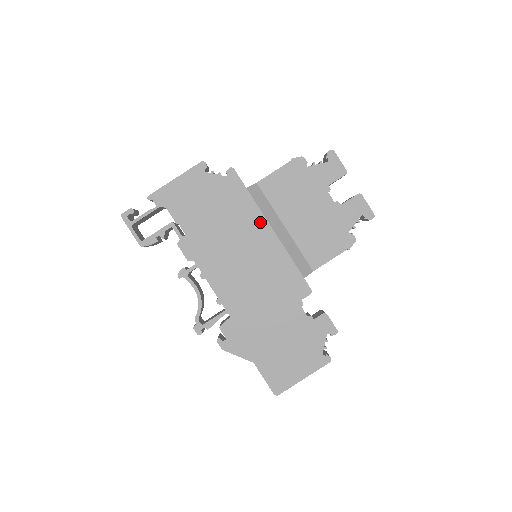
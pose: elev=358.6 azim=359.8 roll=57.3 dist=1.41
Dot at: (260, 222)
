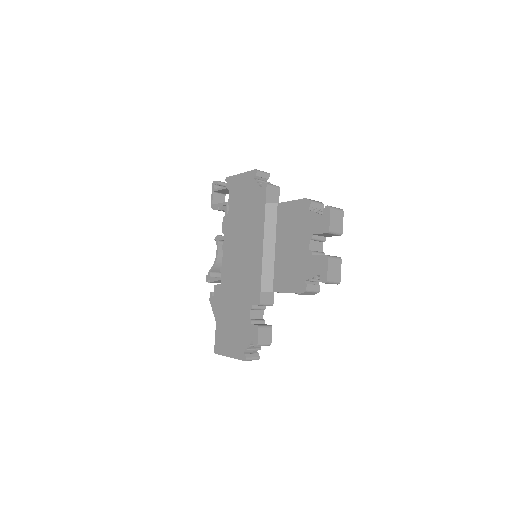
Dot at: (260, 233)
